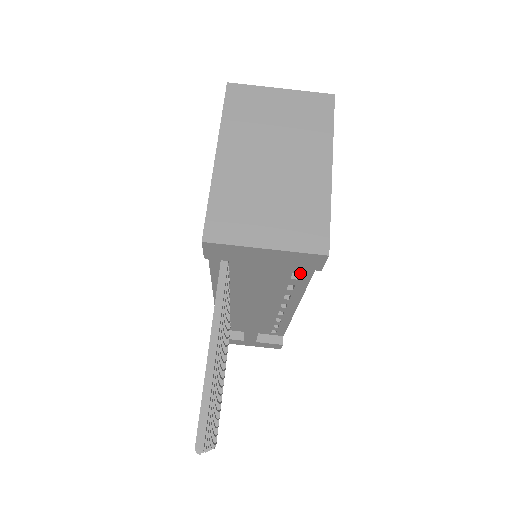
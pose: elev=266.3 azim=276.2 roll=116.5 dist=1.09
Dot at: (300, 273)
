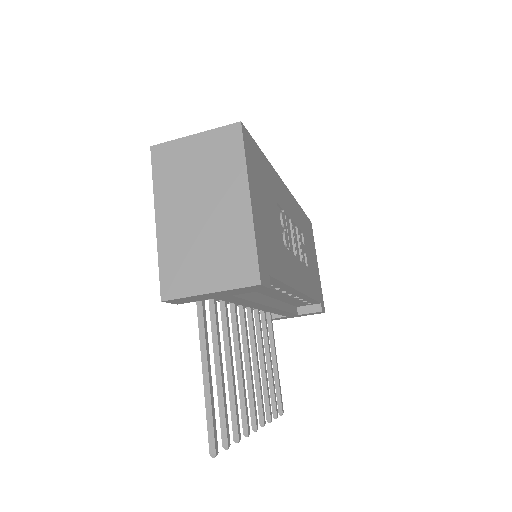
Dot at: occluded
